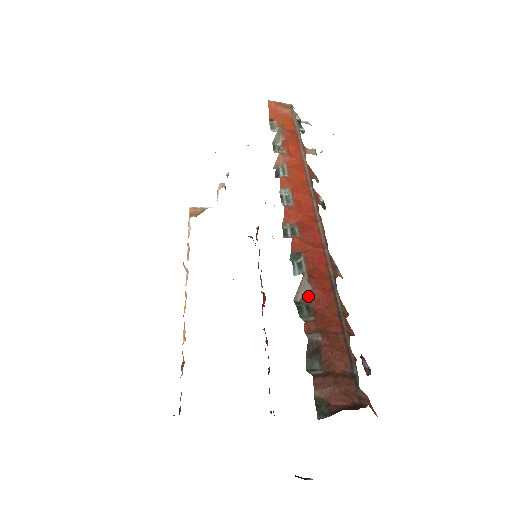
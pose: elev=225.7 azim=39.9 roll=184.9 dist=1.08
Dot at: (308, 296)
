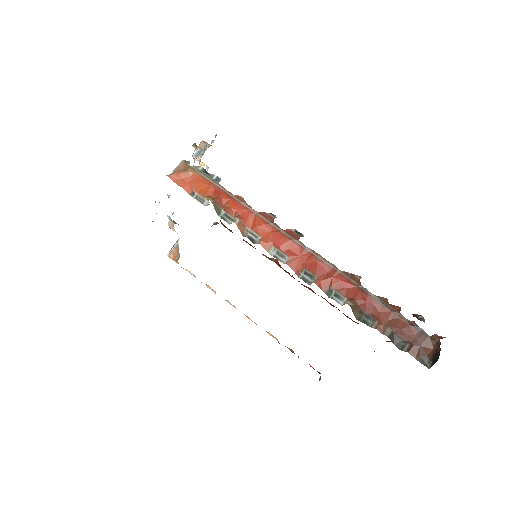
Dot at: (361, 311)
